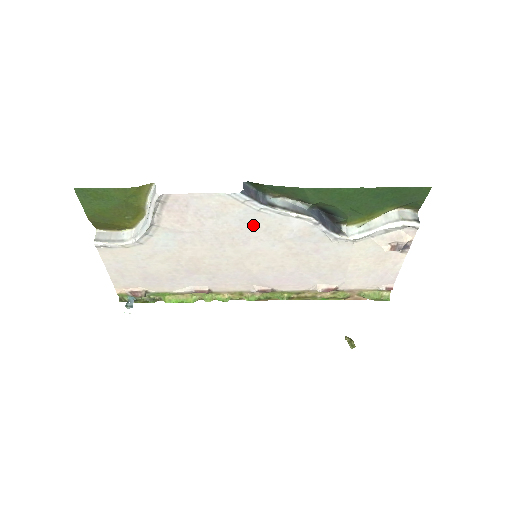
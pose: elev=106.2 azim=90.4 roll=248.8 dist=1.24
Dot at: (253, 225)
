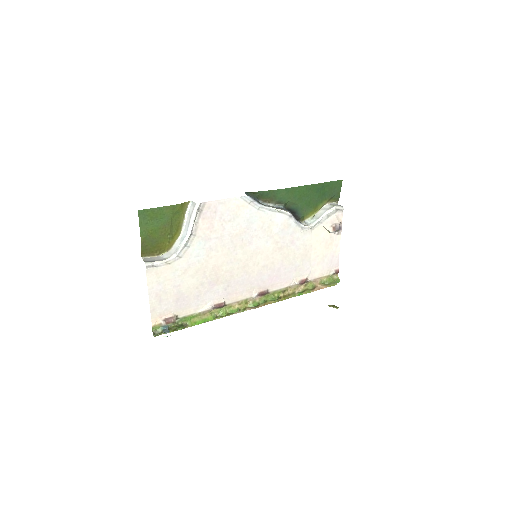
Dot at: (255, 224)
